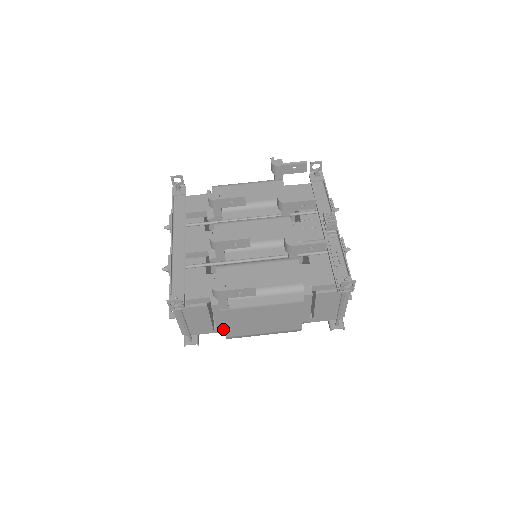
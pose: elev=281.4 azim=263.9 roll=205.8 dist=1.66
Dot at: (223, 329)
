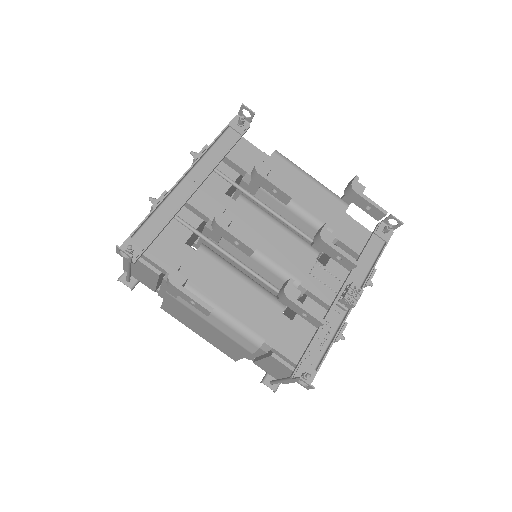
Dot at: occluded
